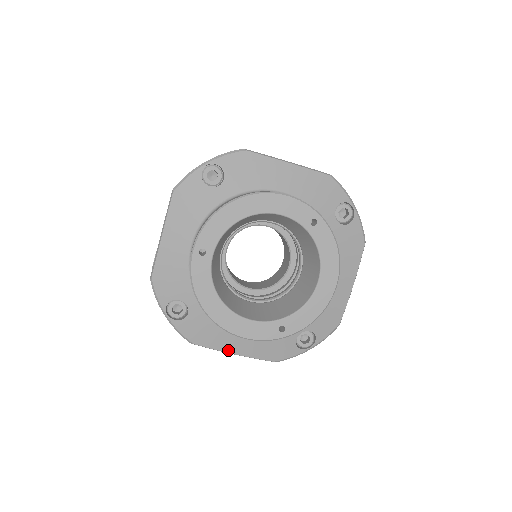
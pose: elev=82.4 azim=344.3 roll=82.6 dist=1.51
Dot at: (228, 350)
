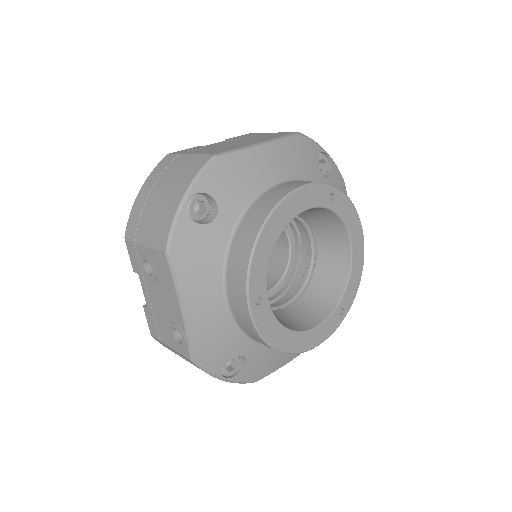
Dot at: (288, 360)
